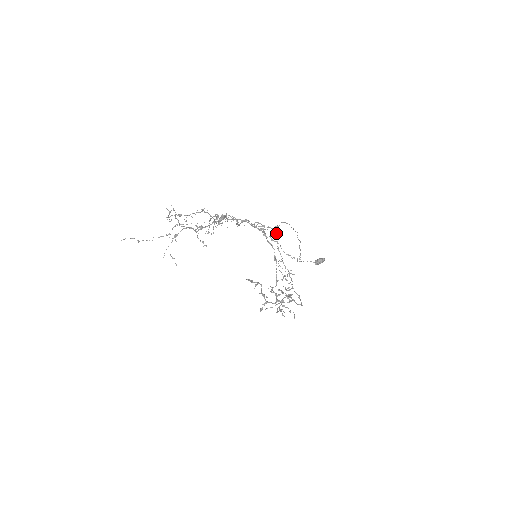
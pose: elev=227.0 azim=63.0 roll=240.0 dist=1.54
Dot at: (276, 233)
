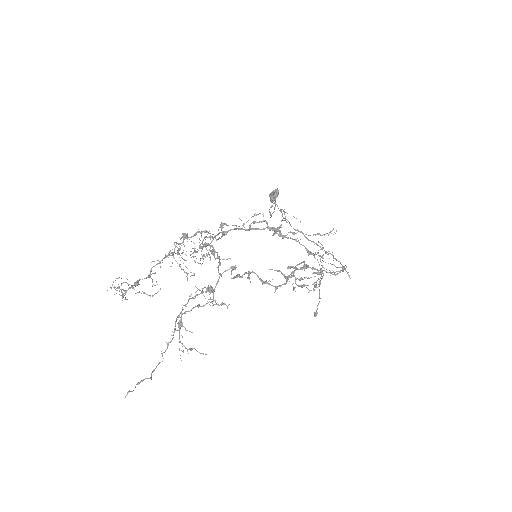
Dot at: occluded
